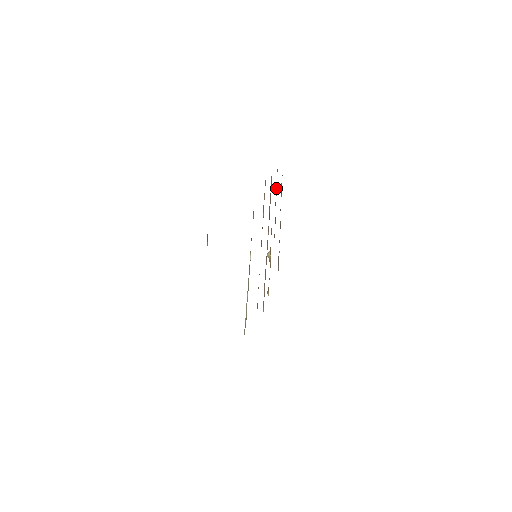
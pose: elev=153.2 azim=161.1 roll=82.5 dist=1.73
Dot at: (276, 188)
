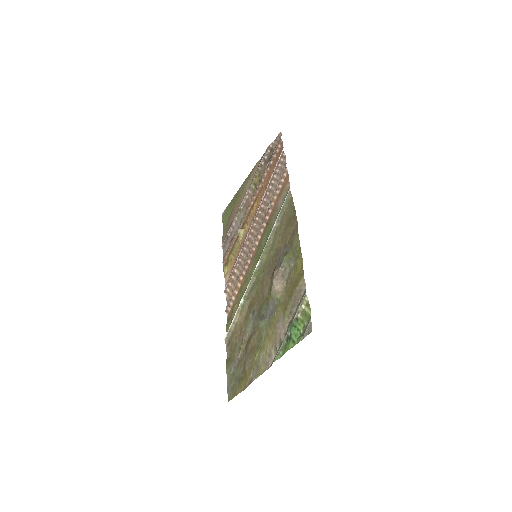
Dot at: (272, 161)
